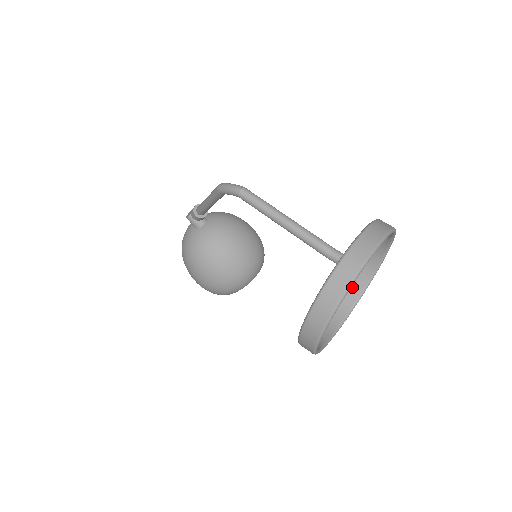
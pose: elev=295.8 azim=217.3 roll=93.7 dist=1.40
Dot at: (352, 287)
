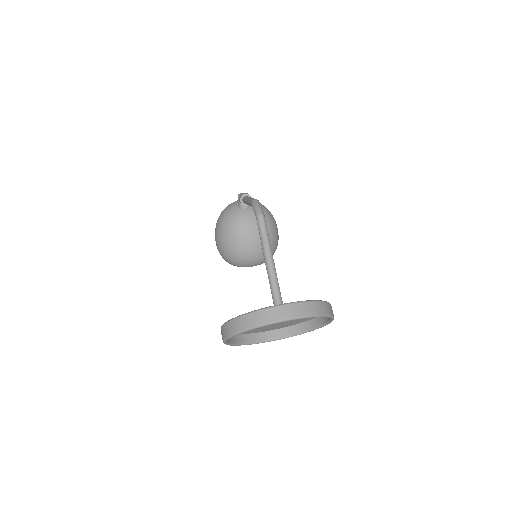
Dot at: (293, 325)
